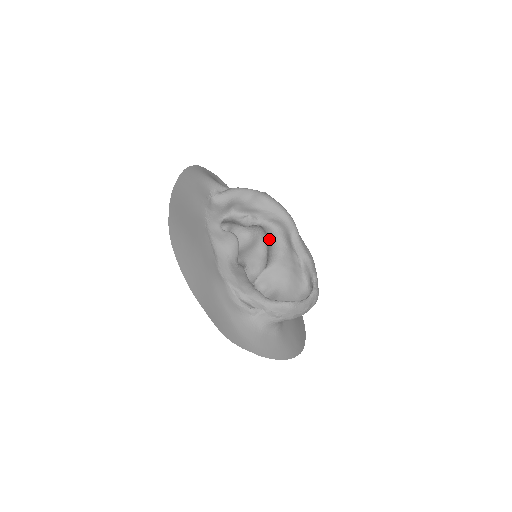
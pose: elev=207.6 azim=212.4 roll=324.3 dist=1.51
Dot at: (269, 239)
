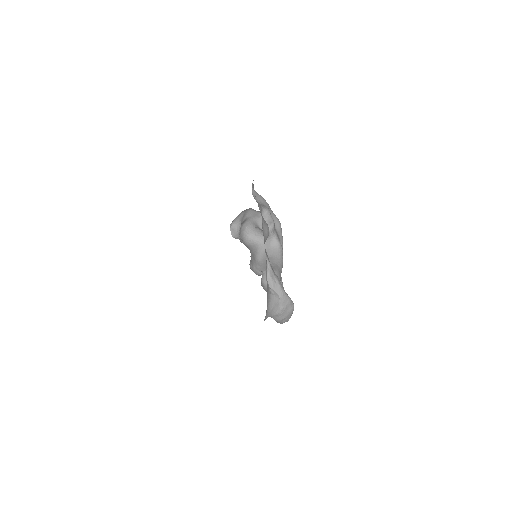
Dot at: (271, 252)
